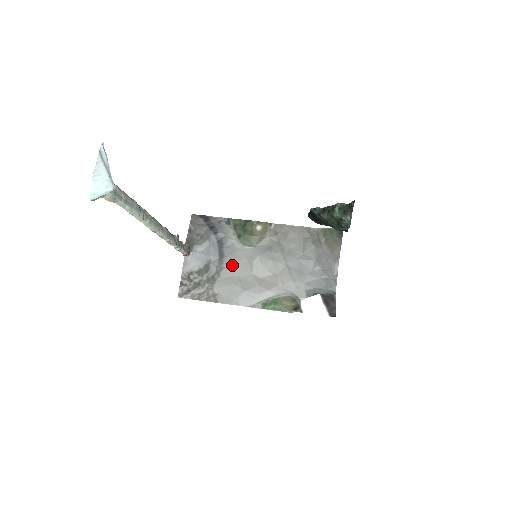
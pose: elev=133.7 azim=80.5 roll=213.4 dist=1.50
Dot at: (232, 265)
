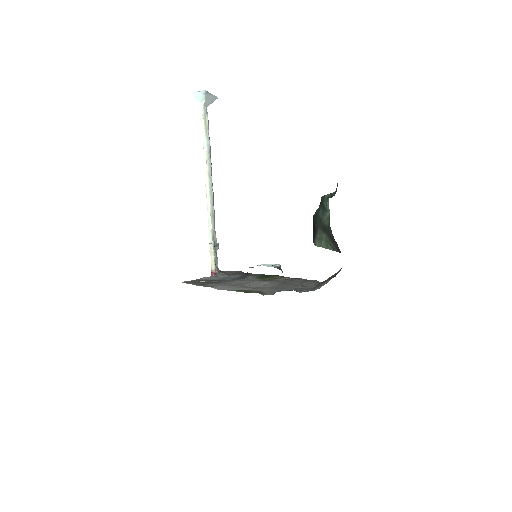
Dot at: (237, 281)
